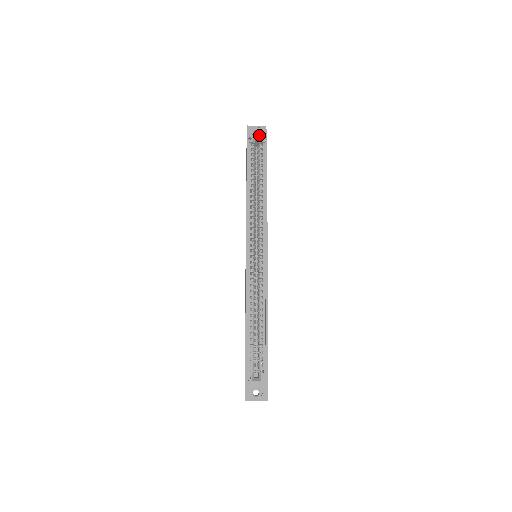
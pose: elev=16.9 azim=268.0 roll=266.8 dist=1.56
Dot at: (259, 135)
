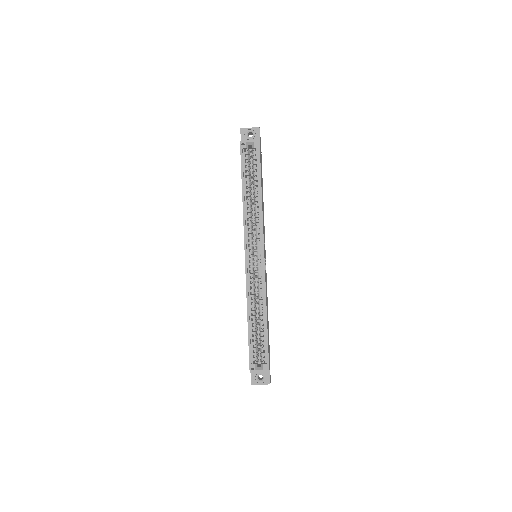
Dot at: (252, 140)
